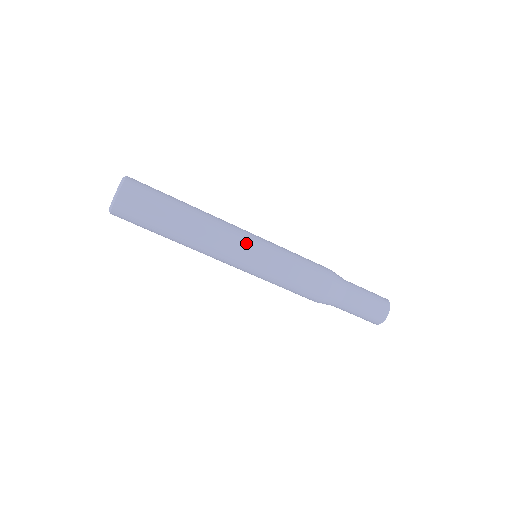
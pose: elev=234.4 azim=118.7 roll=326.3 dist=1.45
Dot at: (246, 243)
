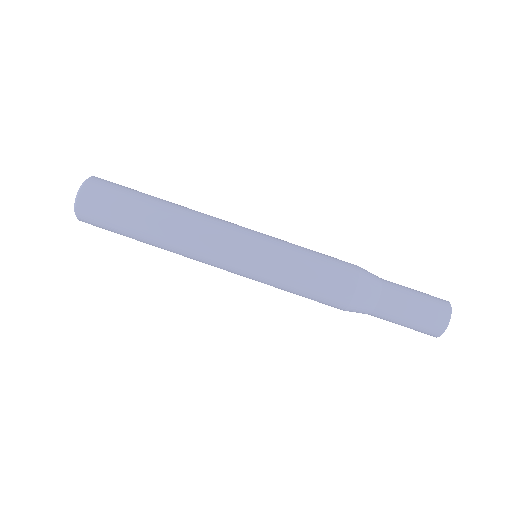
Dot at: (237, 233)
